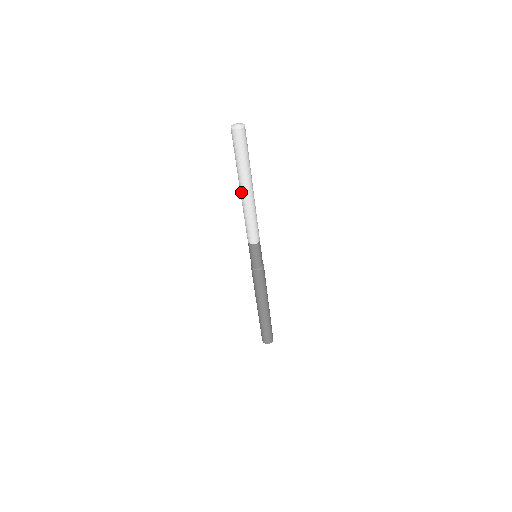
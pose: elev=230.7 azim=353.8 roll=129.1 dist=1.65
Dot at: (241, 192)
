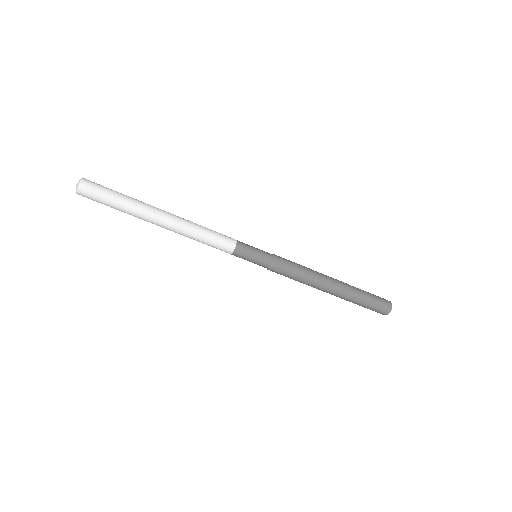
Dot at: occluded
